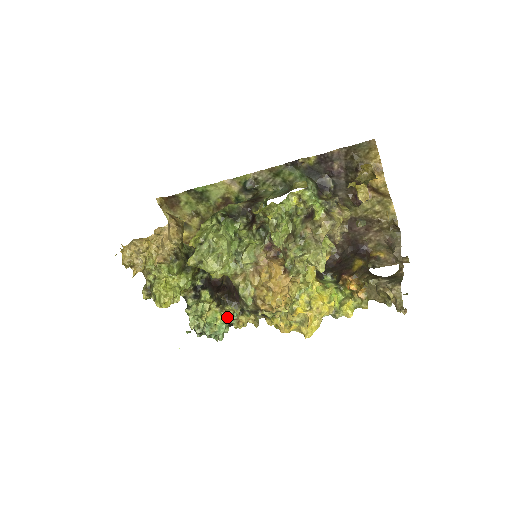
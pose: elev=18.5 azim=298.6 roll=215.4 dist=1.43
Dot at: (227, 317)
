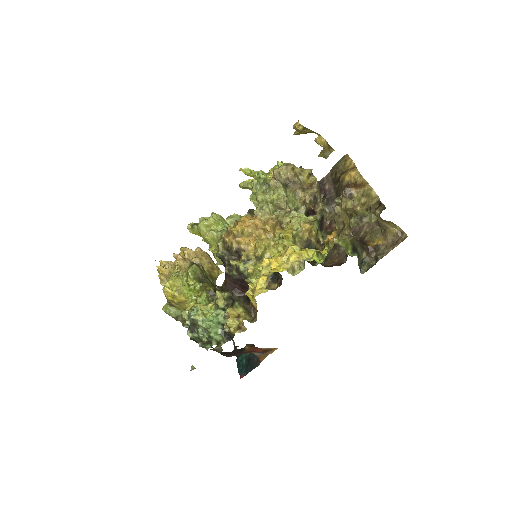
Dot at: (218, 309)
